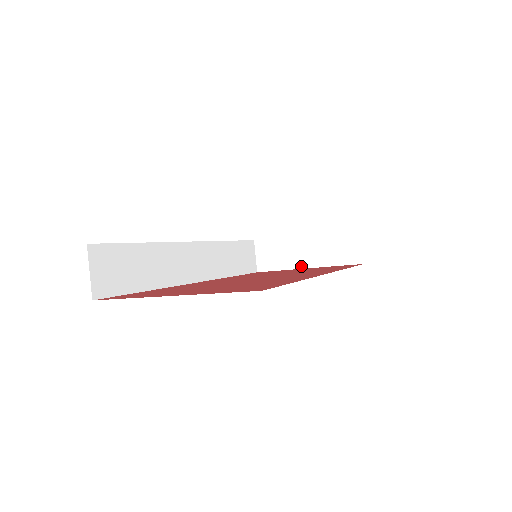
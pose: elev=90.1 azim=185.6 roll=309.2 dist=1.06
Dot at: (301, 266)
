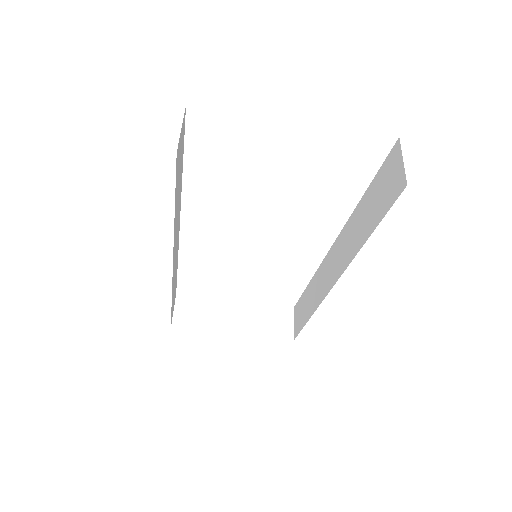
Dot at: (227, 330)
